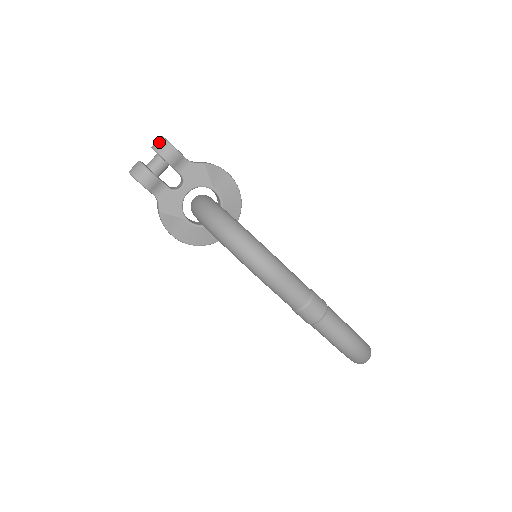
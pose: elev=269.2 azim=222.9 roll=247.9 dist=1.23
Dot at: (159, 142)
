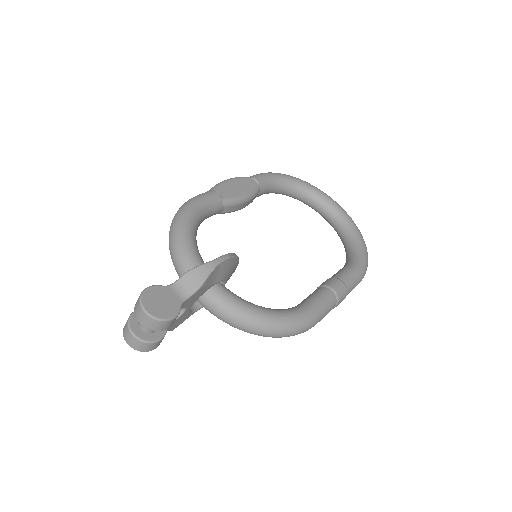
Dot at: (150, 323)
